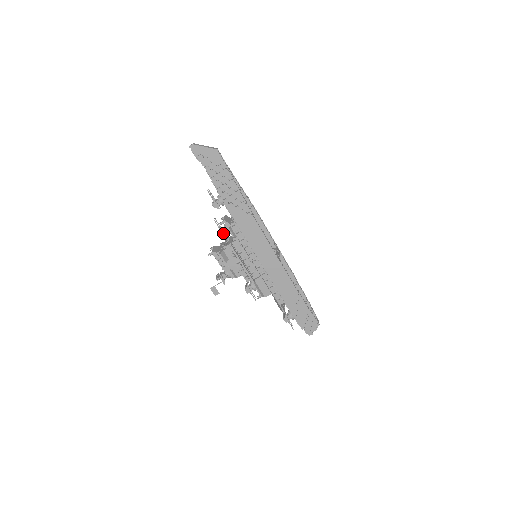
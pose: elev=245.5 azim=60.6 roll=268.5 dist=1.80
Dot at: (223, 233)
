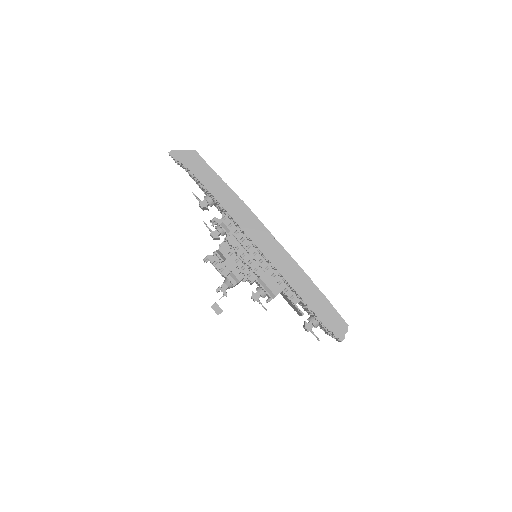
Dot at: (215, 233)
